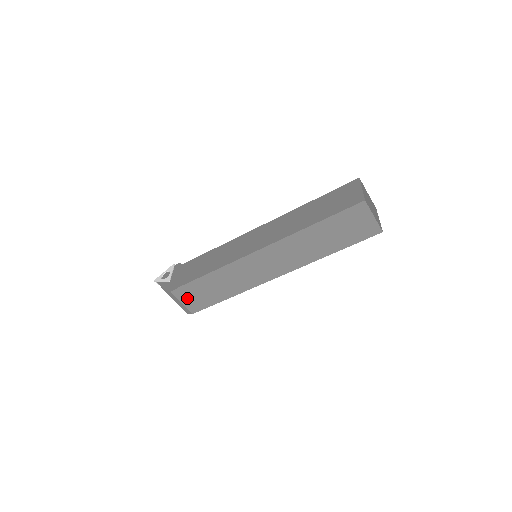
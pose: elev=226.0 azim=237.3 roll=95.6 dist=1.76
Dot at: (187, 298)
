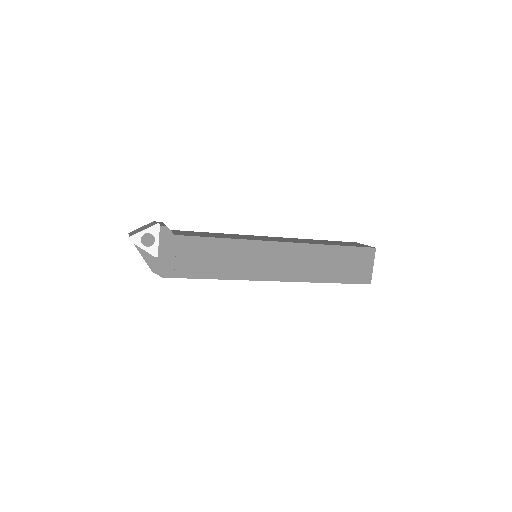
Dot at: occluded
